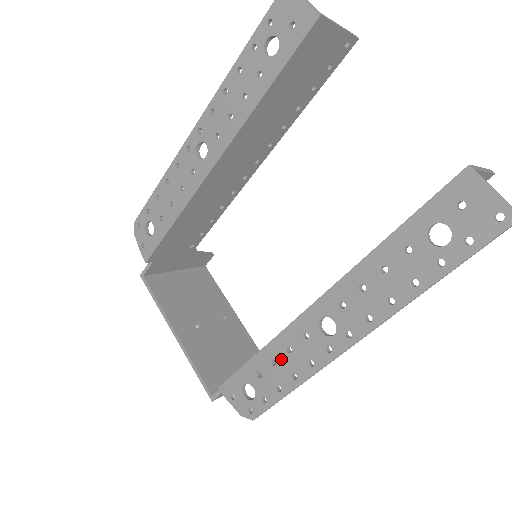
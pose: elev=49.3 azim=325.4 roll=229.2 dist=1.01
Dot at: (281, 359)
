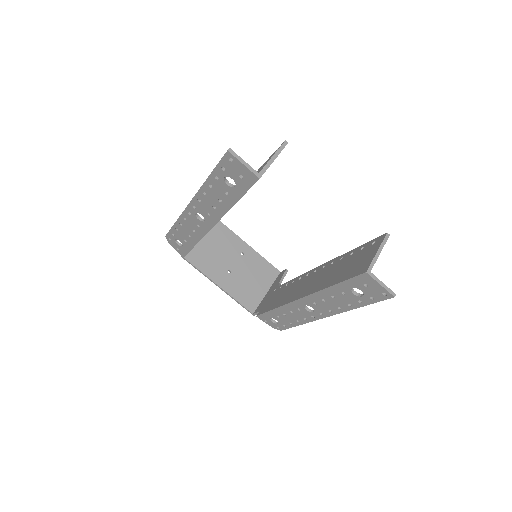
Dot at: (288, 314)
